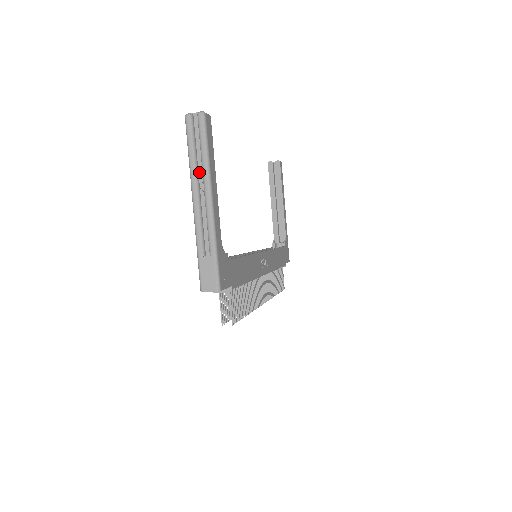
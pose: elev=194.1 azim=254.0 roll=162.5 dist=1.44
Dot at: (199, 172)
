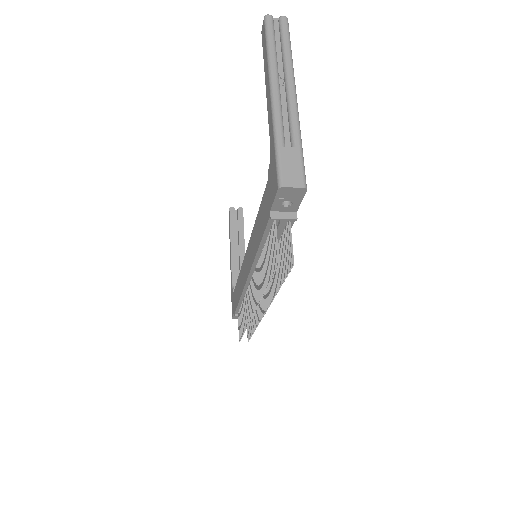
Dot at: (278, 67)
